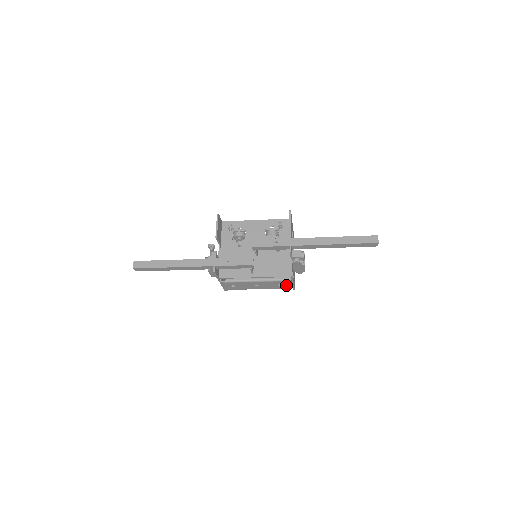
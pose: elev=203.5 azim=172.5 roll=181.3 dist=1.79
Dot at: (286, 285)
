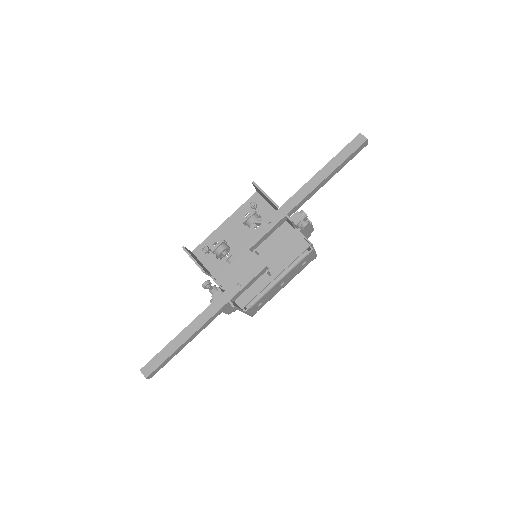
Dot at: (310, 258)
